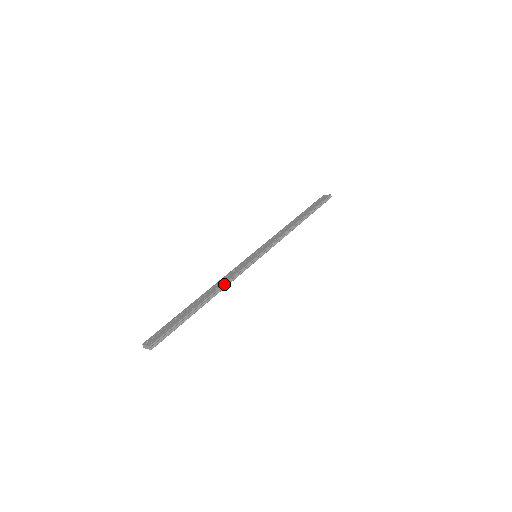
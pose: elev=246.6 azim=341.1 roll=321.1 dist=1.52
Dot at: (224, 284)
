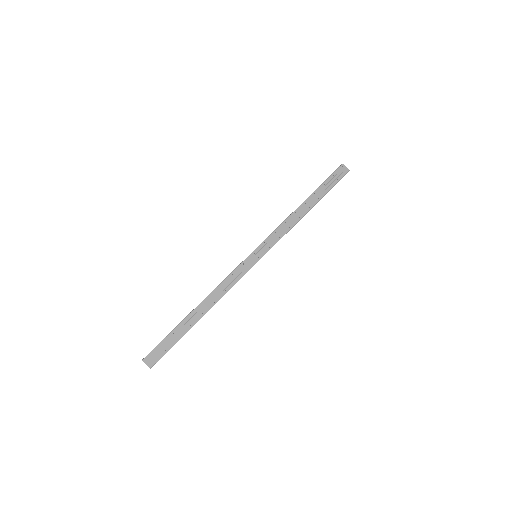
Dot at: occluded
